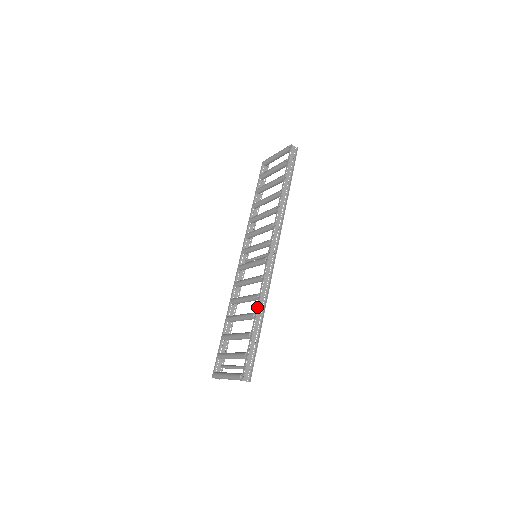
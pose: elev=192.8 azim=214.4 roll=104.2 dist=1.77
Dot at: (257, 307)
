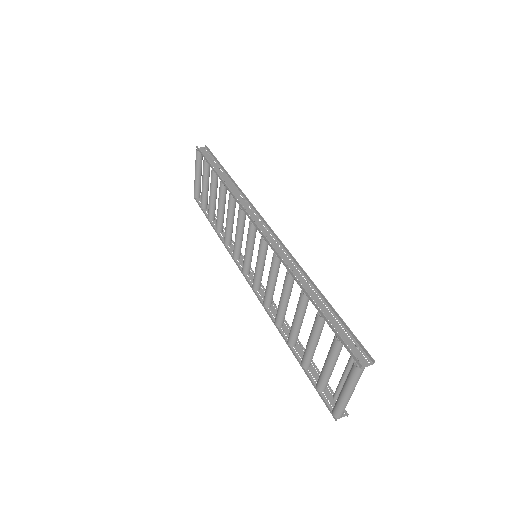
Dot at: (298, 282)
